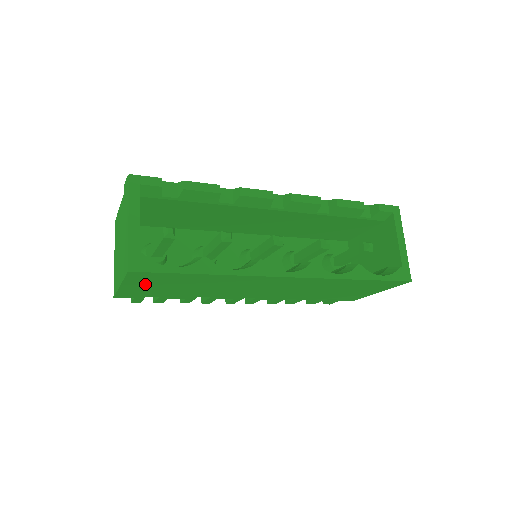
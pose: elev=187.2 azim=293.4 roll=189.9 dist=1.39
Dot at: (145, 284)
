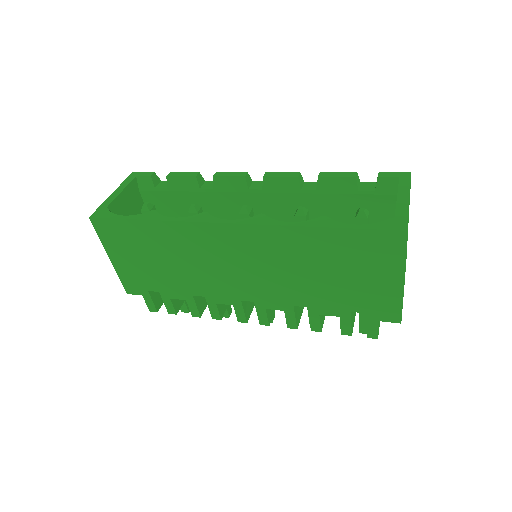
Dot at: (123, 252)
